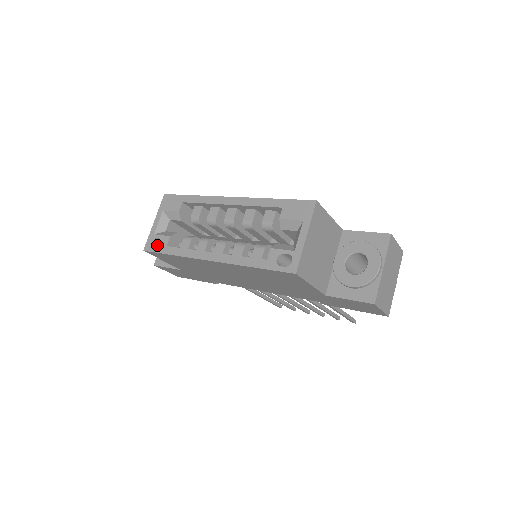
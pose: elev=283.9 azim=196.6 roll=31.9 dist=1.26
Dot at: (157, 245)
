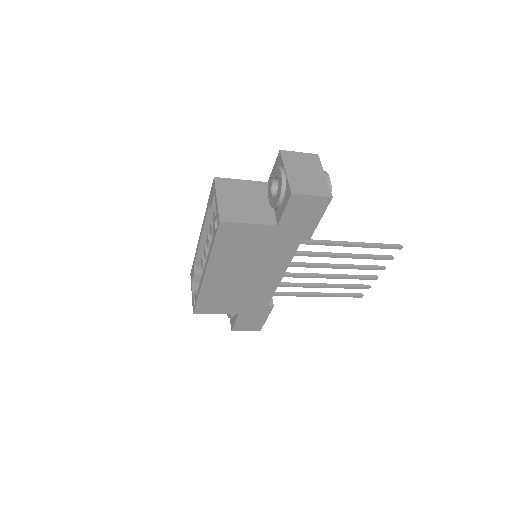
Dot at: occluded
